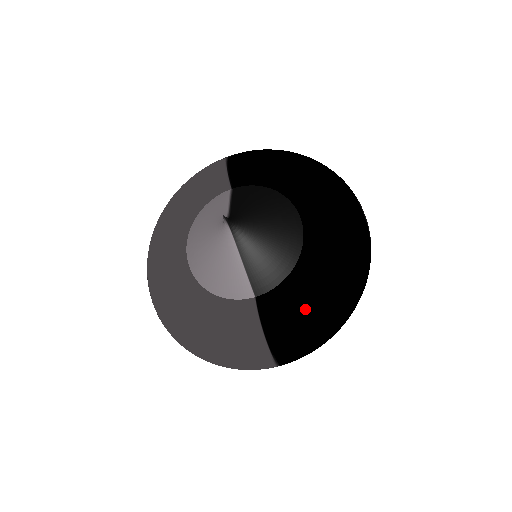
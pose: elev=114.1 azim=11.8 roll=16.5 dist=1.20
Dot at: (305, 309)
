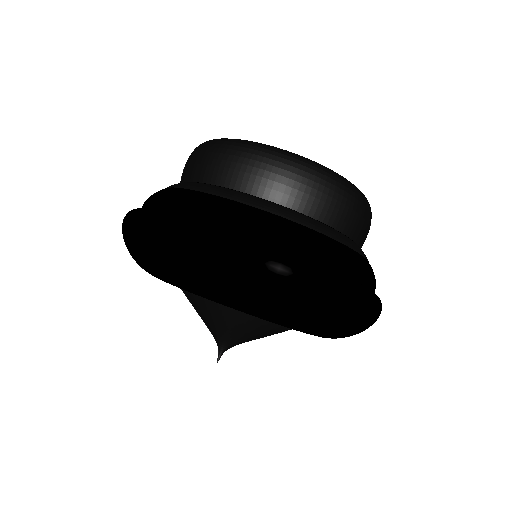
Dot at: occluded
